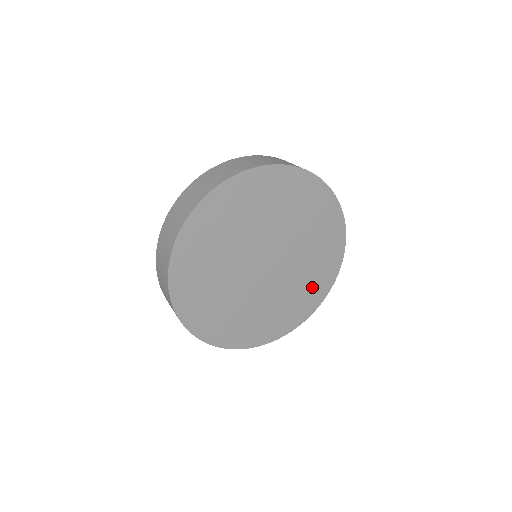
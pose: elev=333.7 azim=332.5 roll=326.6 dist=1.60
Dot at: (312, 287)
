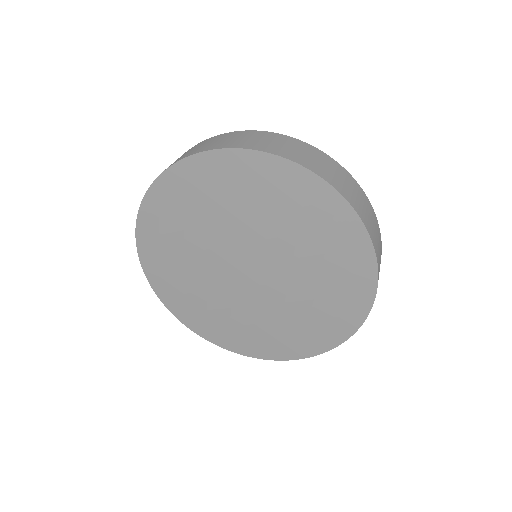
Dot at: (269, 338)
